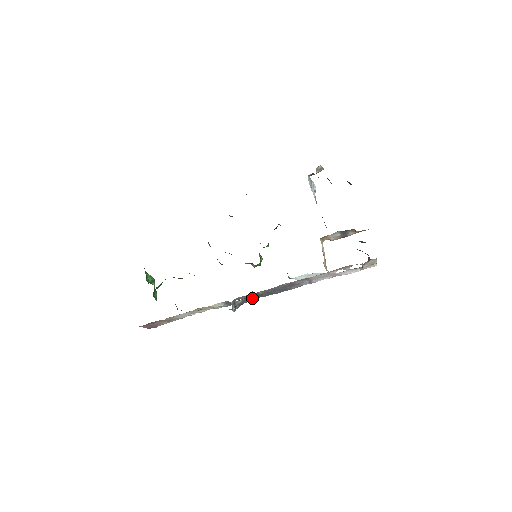
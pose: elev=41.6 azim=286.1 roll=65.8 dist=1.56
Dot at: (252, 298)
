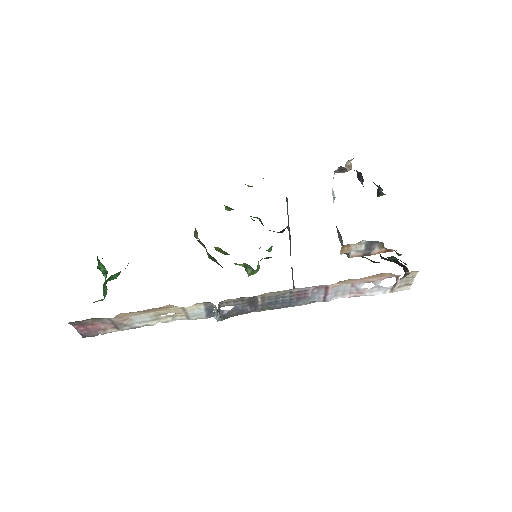
Dot at: (243, 310)
